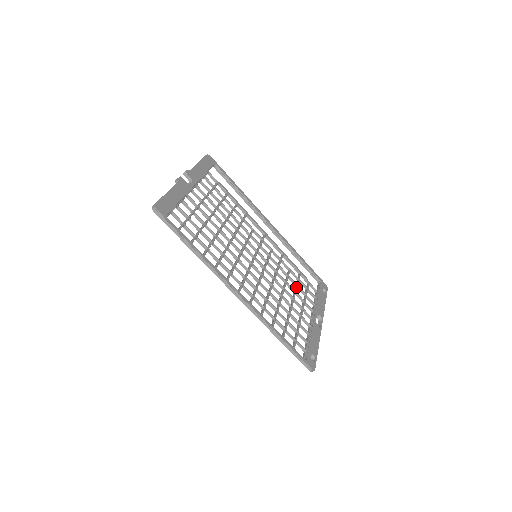
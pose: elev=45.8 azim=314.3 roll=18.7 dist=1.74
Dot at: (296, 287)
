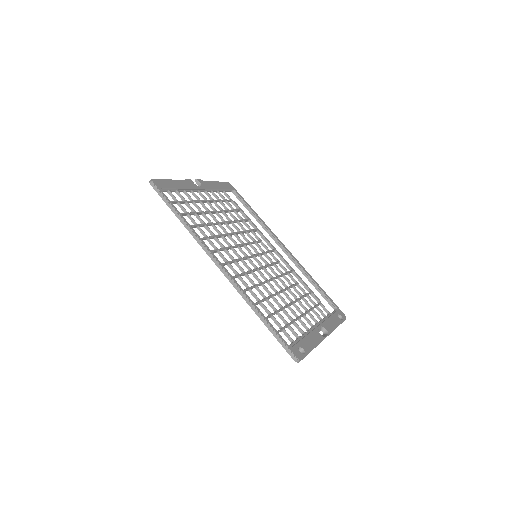
Dot at: (300, 297)
